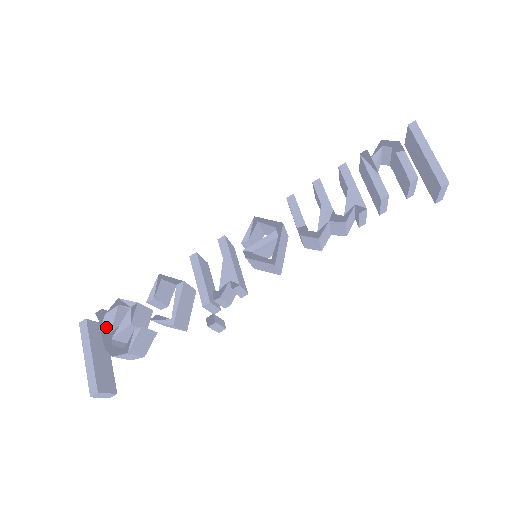
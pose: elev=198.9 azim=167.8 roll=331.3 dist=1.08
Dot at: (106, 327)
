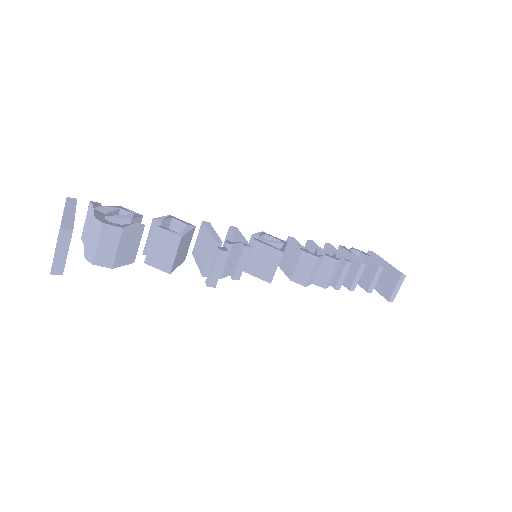
Dot at: (101, 210)
